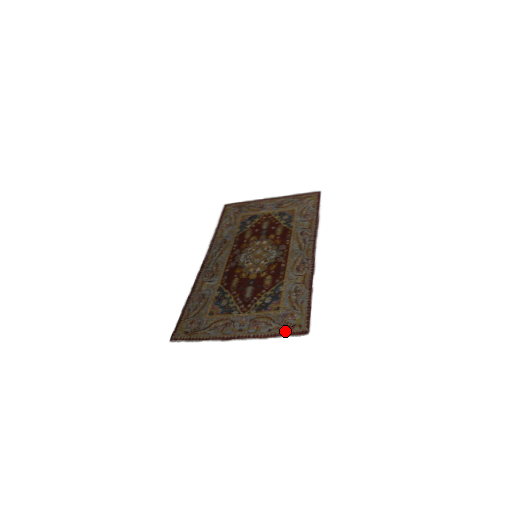
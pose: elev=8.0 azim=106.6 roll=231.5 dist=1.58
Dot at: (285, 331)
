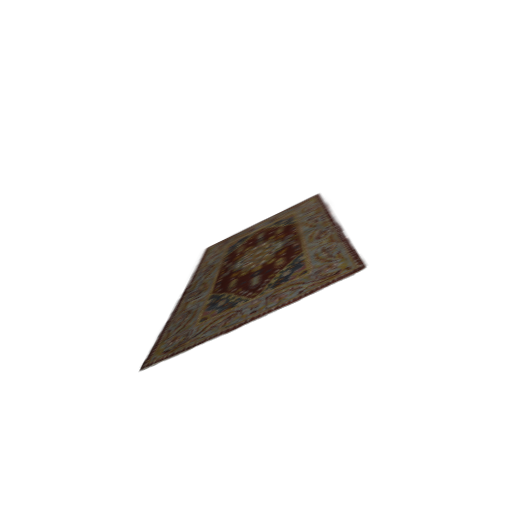
Dot at: (326, 281)
